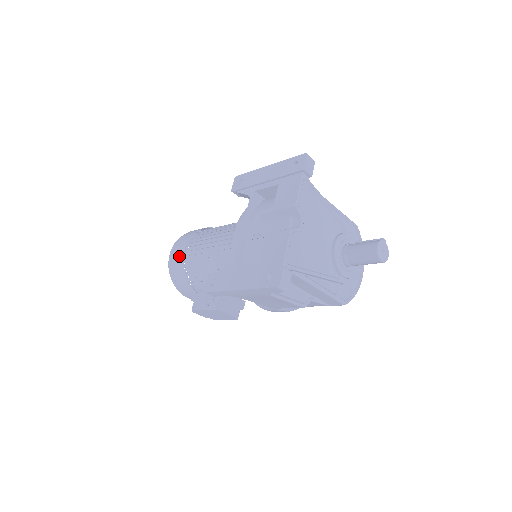
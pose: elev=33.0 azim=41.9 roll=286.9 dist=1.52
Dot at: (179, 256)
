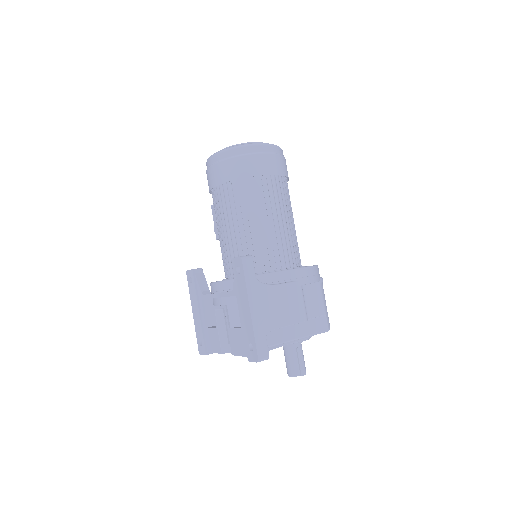
Dot at: (209, 182)
